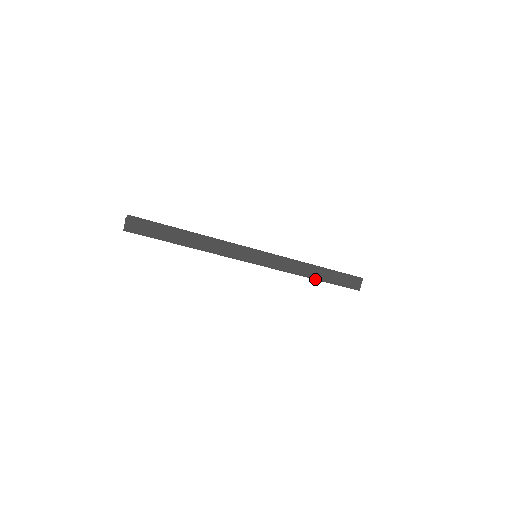
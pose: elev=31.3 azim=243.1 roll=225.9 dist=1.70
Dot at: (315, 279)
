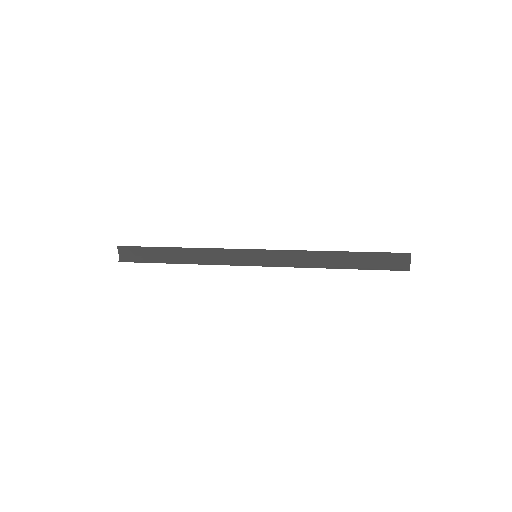
Dot at: (336, 268)
